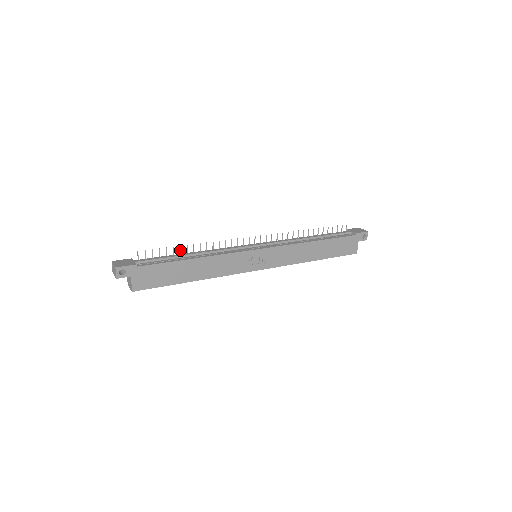
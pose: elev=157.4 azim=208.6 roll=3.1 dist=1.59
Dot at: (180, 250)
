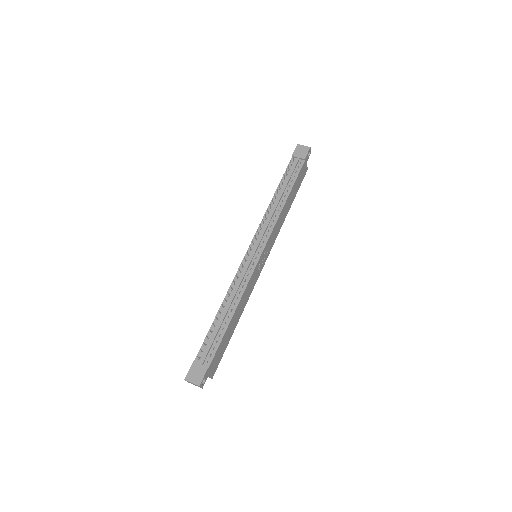
Dot at: (216, 318)
